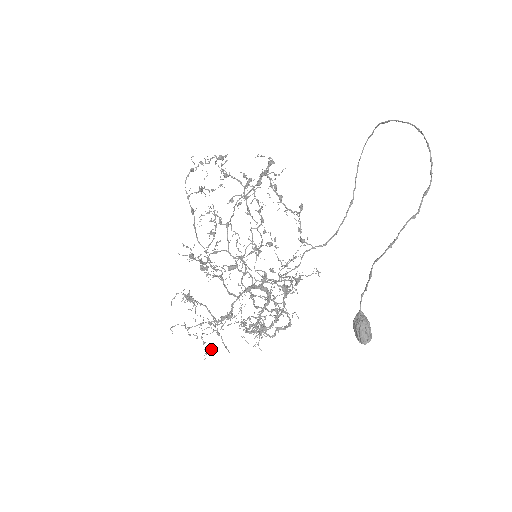
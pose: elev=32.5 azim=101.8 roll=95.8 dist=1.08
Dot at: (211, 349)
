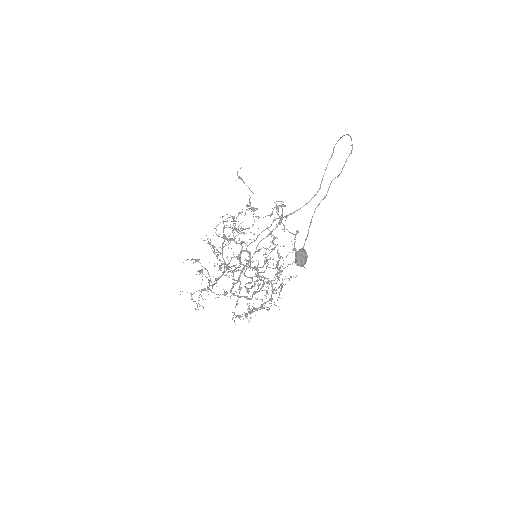
Dot at: (203, 307)
